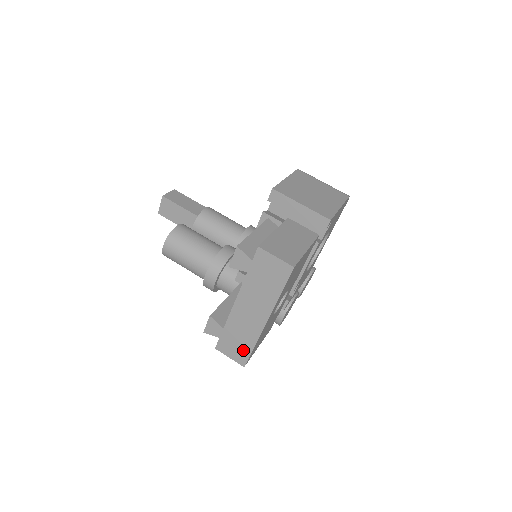
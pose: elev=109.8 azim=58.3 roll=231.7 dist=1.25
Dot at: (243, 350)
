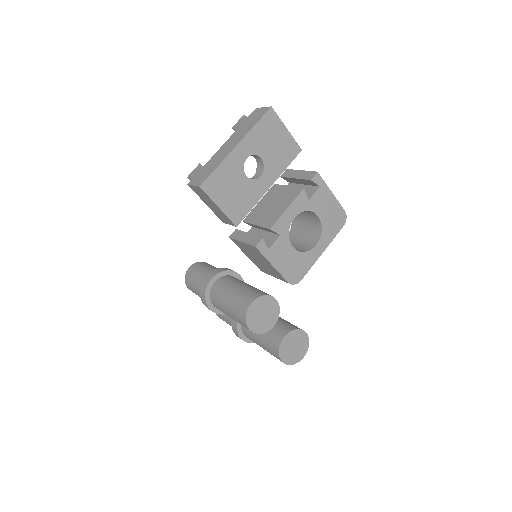
Dot at: (207, 174)
